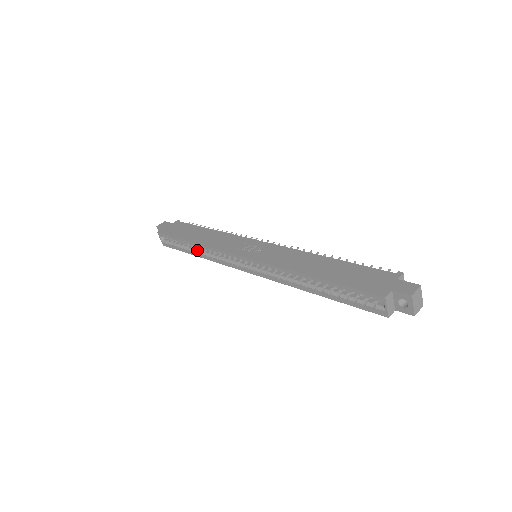
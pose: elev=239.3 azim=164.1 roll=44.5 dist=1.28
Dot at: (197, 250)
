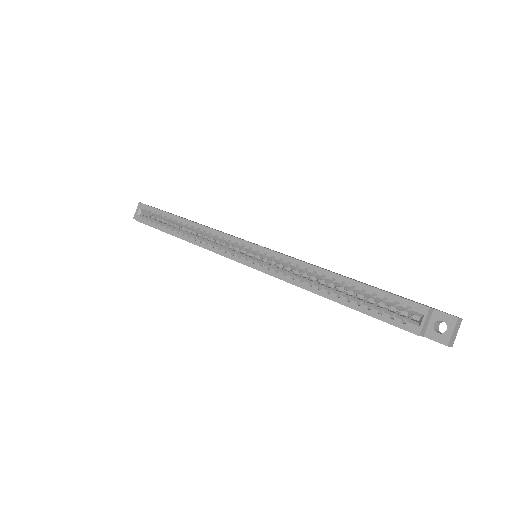
Dot at: (183, 231)
